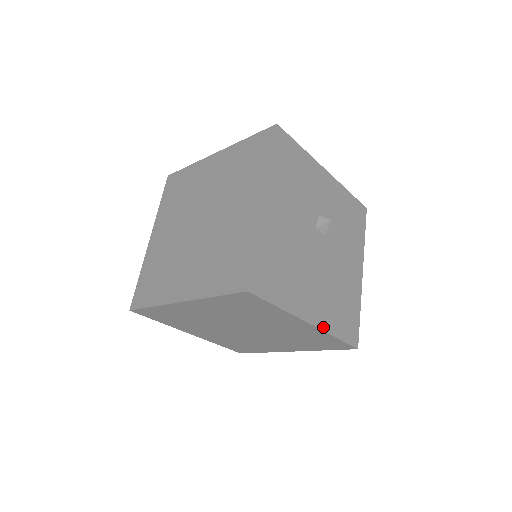
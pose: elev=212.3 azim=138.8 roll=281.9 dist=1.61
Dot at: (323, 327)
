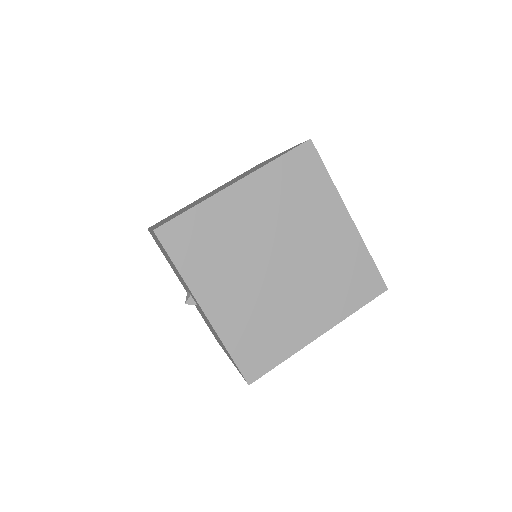
Dot at: (358, 235)
